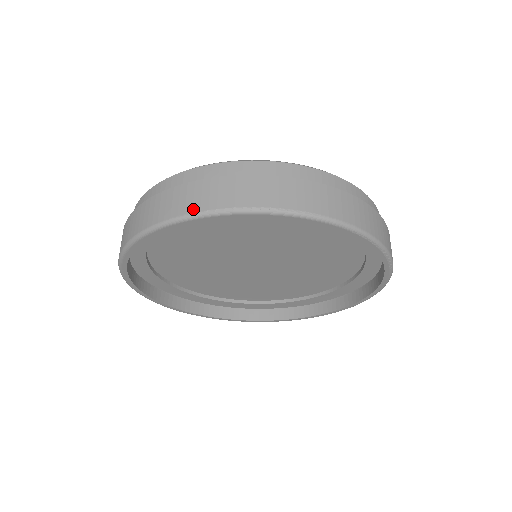
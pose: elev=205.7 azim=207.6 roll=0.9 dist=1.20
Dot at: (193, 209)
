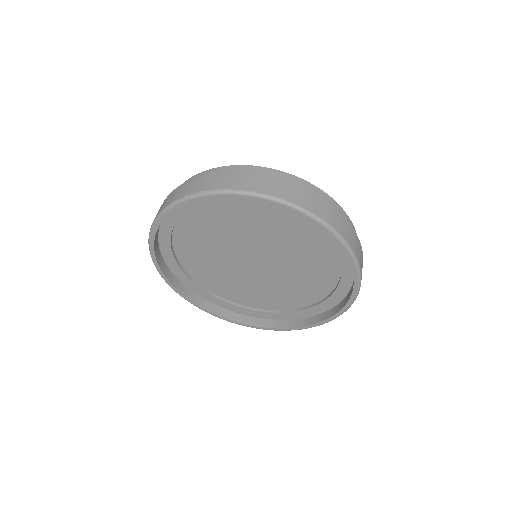
Dot at: (175, 199)
